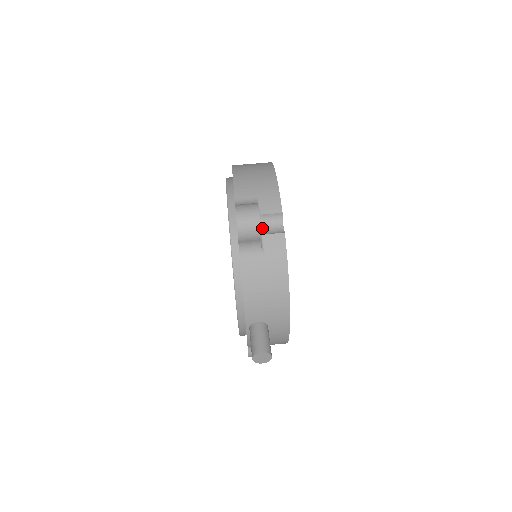
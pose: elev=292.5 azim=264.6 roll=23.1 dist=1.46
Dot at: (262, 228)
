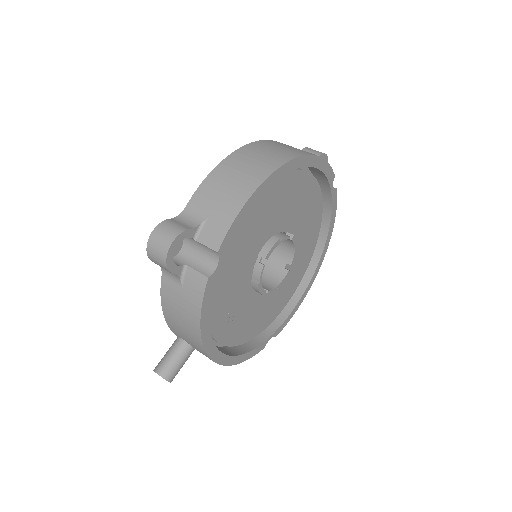
Dot at: (196, 256)
